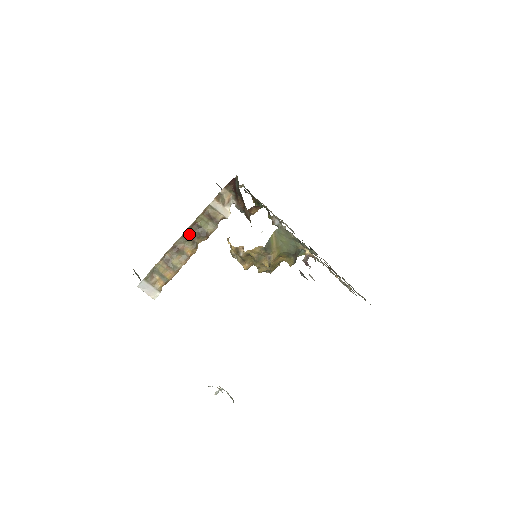
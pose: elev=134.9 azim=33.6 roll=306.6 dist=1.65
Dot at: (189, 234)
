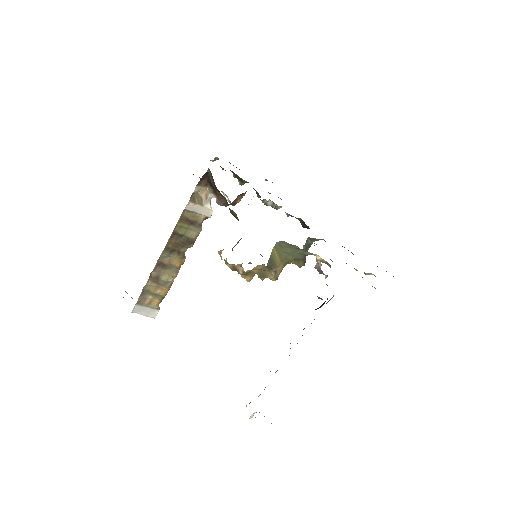
Dot at: (171, 246)
